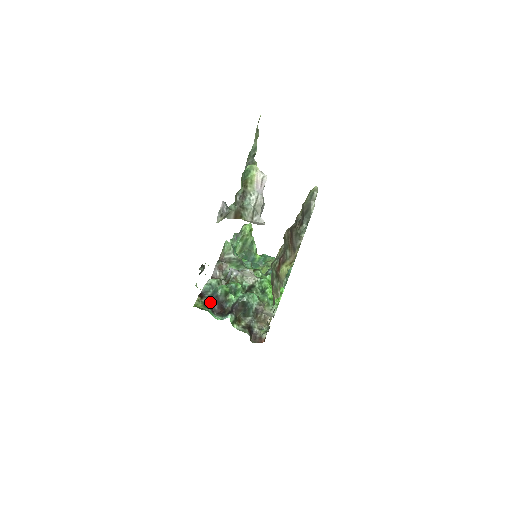
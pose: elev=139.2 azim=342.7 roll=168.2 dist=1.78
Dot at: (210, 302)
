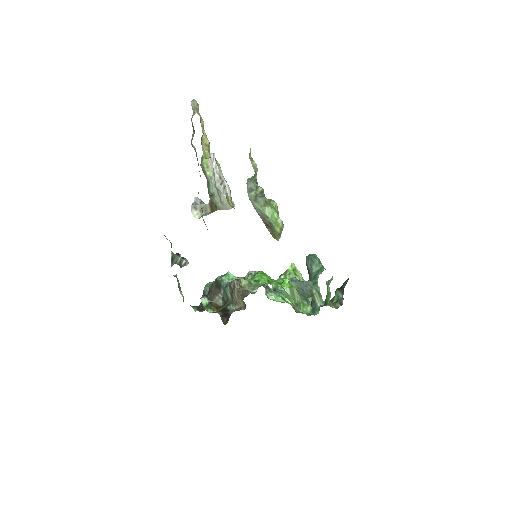
Dot at: (201, 304)
